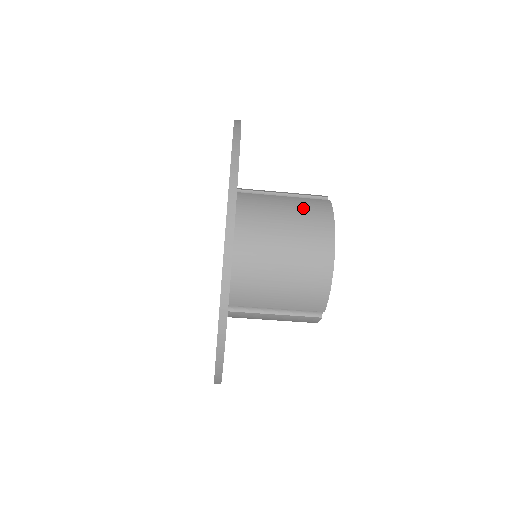
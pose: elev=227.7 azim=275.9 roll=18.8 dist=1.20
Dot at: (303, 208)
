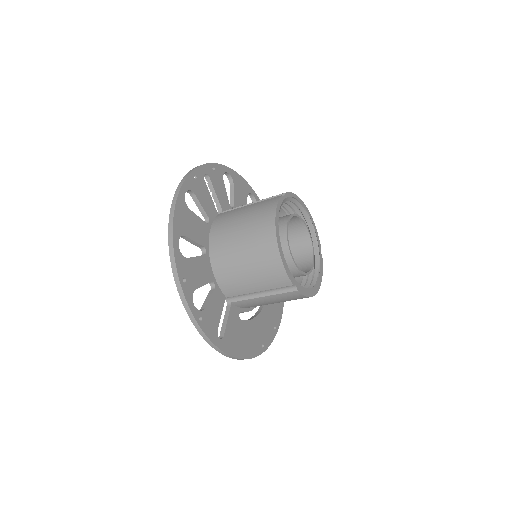
Dot at: (256, 209)
